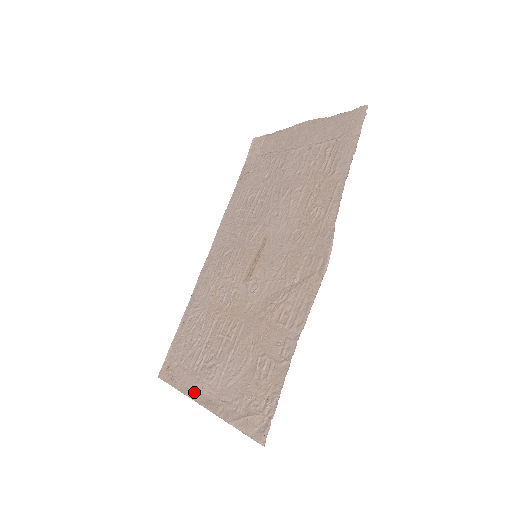
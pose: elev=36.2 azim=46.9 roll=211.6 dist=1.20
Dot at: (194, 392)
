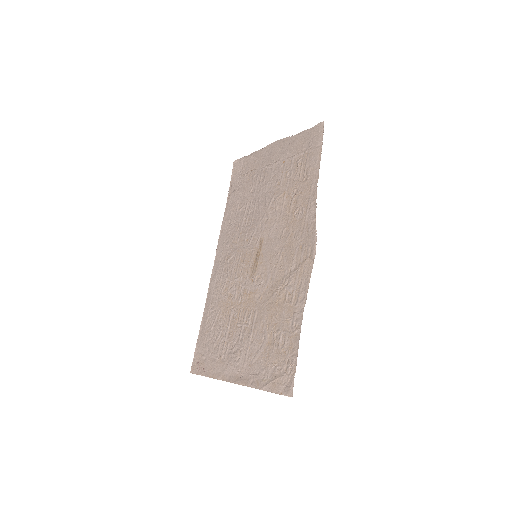
Dot at: (225, 375)
